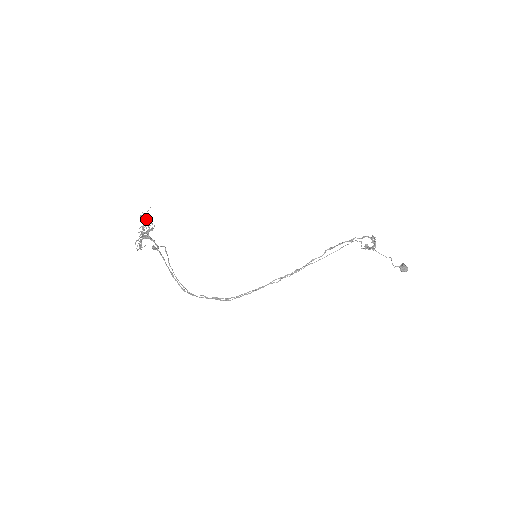
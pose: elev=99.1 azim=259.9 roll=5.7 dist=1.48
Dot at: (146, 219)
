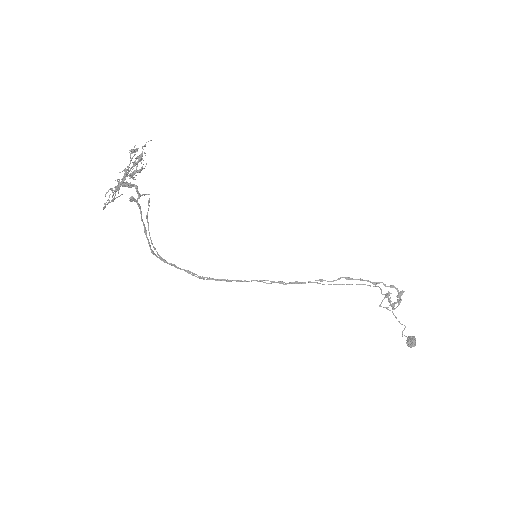
Dot at: (135, 161)
